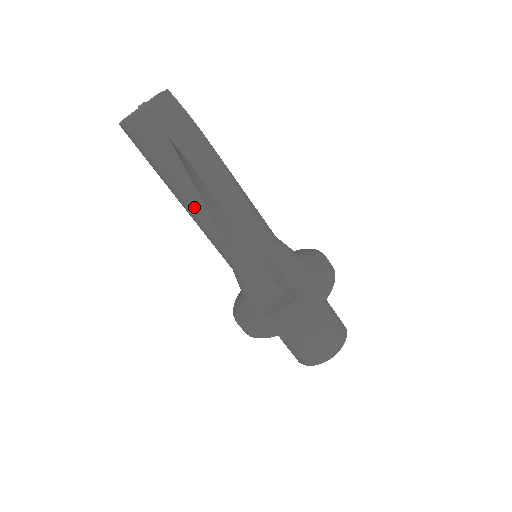
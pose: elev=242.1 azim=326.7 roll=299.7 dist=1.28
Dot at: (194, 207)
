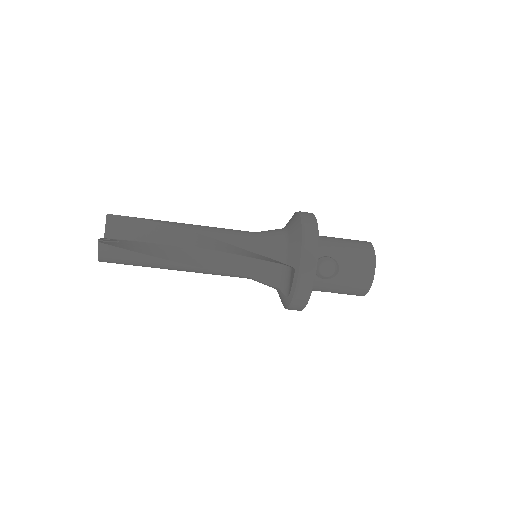
Dot at: (182, 269)
